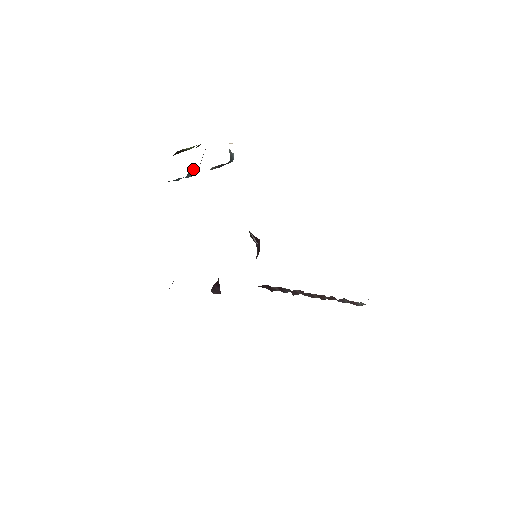
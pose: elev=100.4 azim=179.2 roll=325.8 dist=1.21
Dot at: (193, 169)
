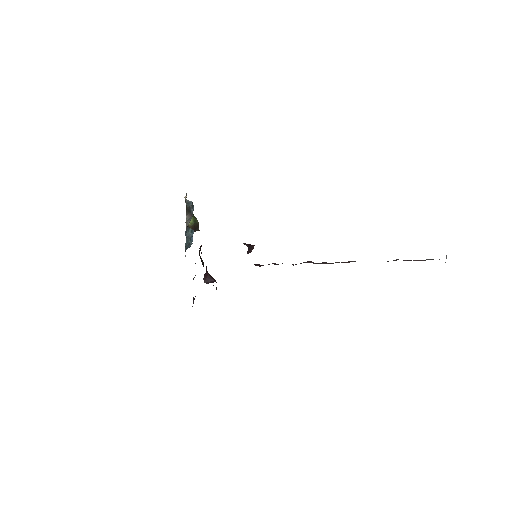
Dot at: (192, 230)
